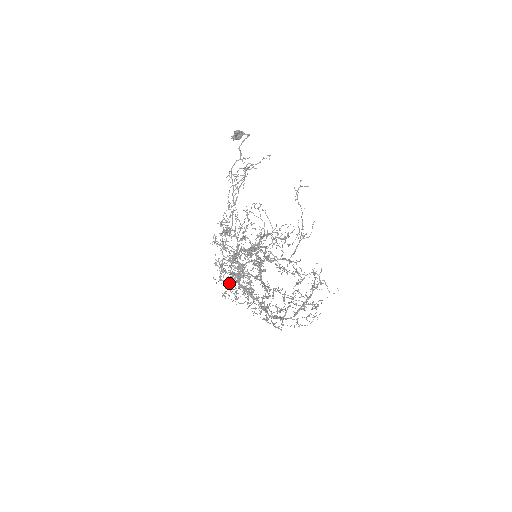
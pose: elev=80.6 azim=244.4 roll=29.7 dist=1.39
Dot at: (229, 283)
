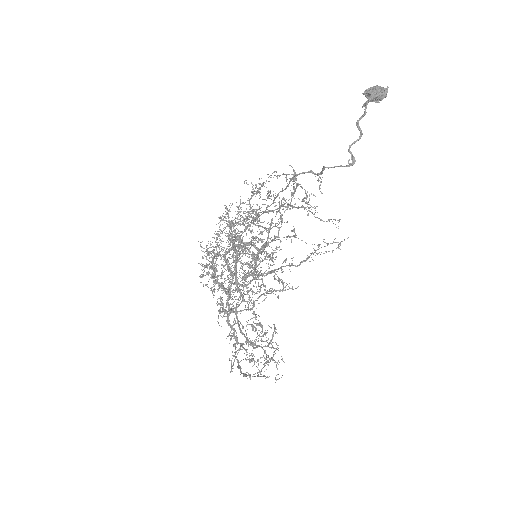
Dot at: (220, 242)
